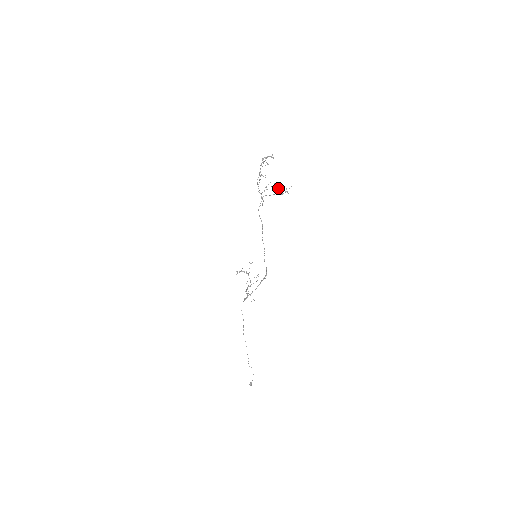
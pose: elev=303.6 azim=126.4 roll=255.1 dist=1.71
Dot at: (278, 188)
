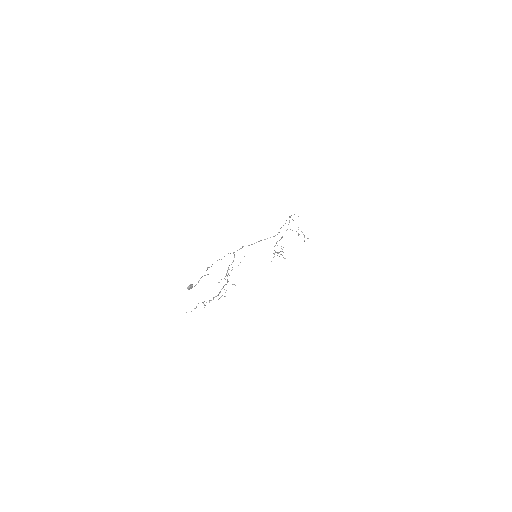
Dot at: (299, 234)
